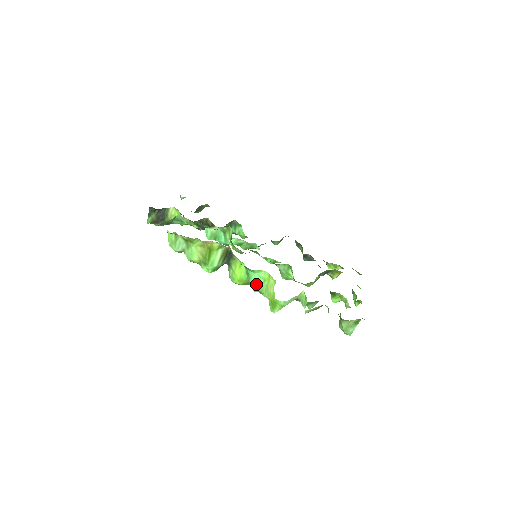
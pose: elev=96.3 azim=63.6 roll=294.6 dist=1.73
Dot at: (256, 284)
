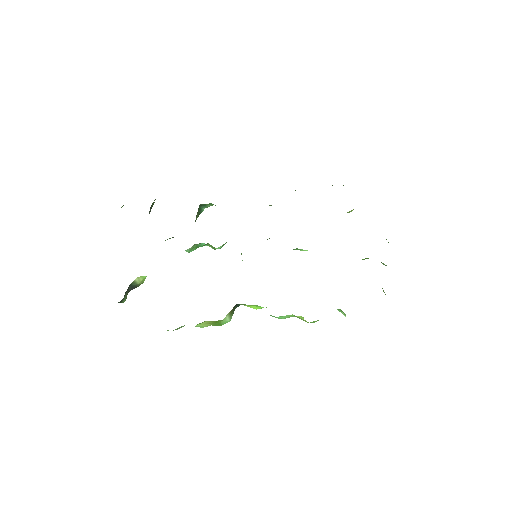
Dot at: (282, 318)
